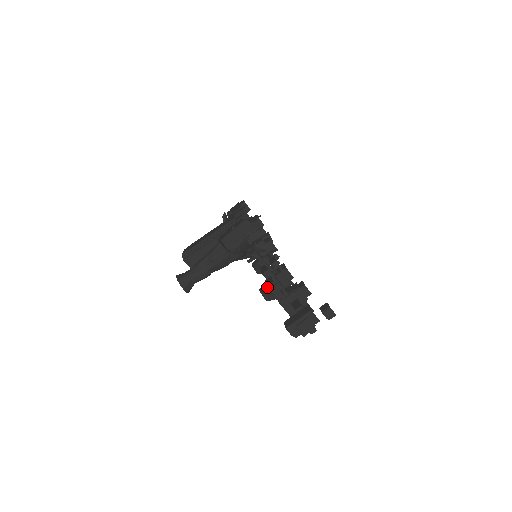
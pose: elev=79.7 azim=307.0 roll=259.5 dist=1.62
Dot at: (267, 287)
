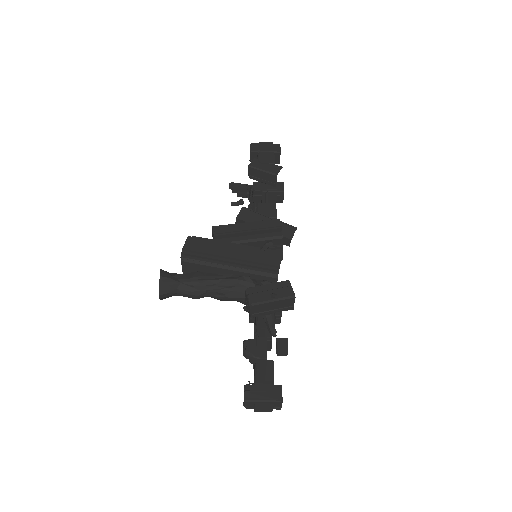
Dot at: (257, 357)
